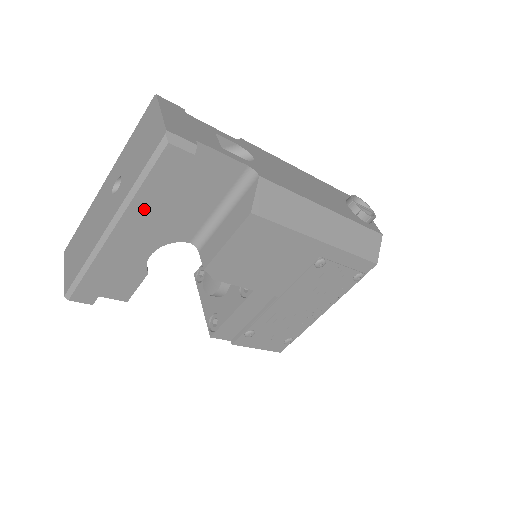
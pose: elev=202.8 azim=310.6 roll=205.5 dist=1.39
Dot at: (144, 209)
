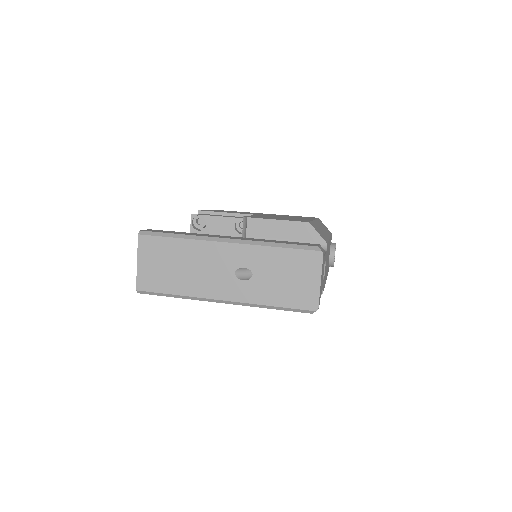
Dot at: occluded
